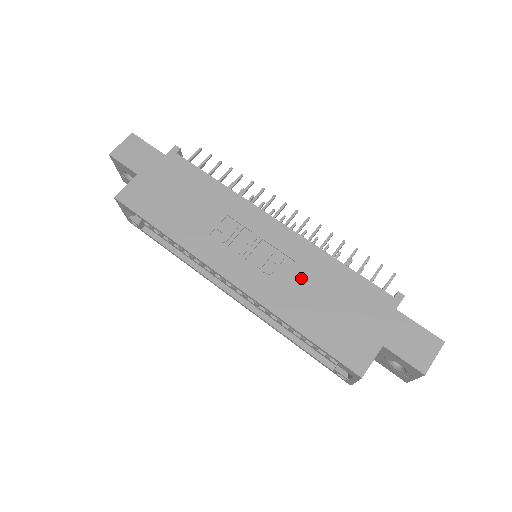
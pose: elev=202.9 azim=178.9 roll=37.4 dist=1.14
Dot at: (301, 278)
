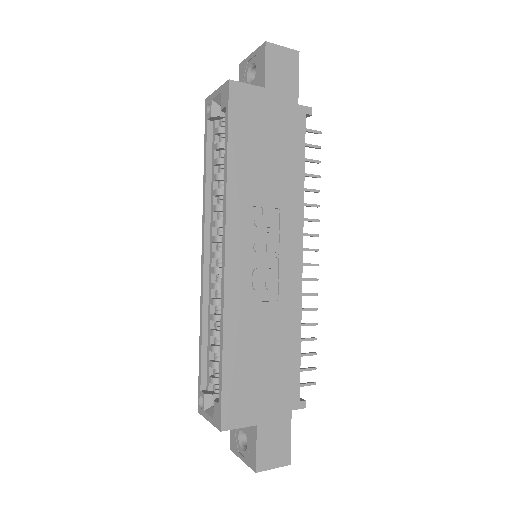
Dot at: (268, 317)
